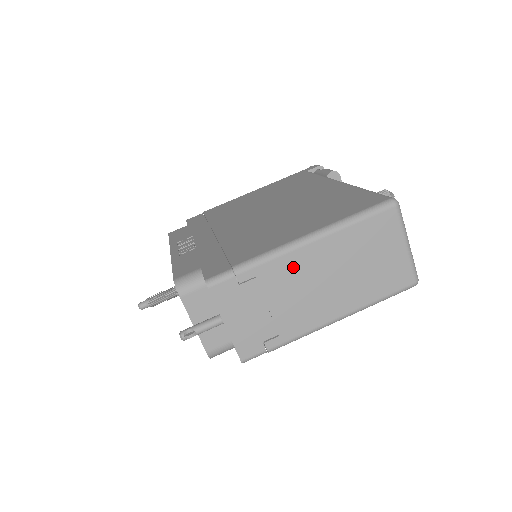
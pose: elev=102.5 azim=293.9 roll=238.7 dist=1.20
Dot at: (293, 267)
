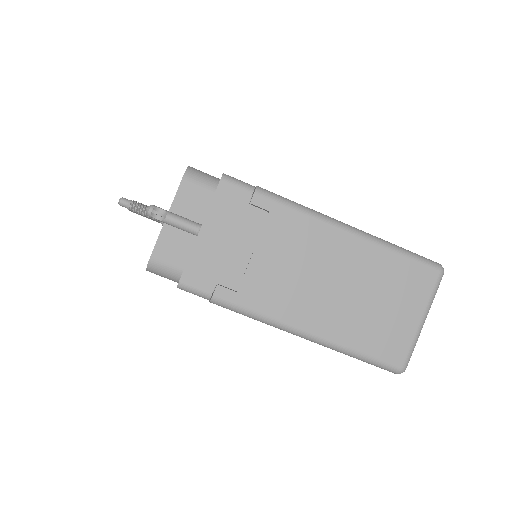
Dot at: (309, 237)
